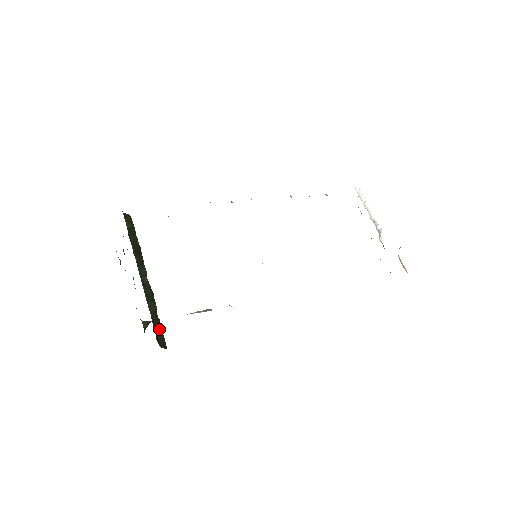
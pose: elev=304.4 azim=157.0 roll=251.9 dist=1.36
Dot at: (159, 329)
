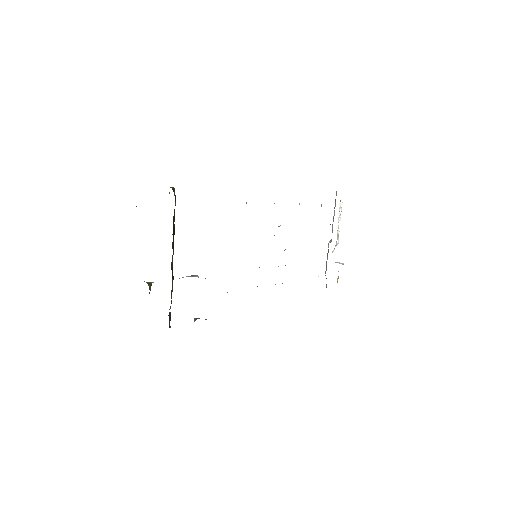
Dot at: occluded
